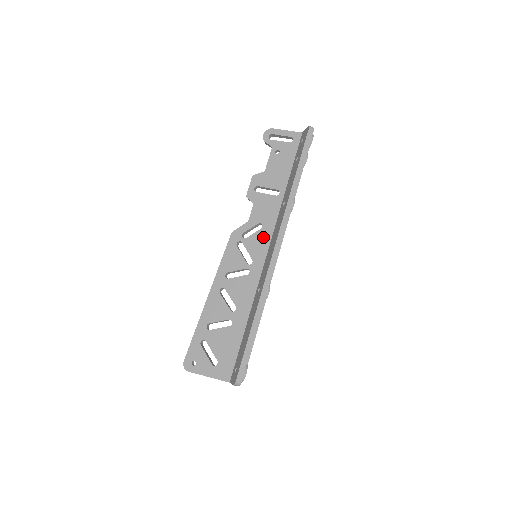
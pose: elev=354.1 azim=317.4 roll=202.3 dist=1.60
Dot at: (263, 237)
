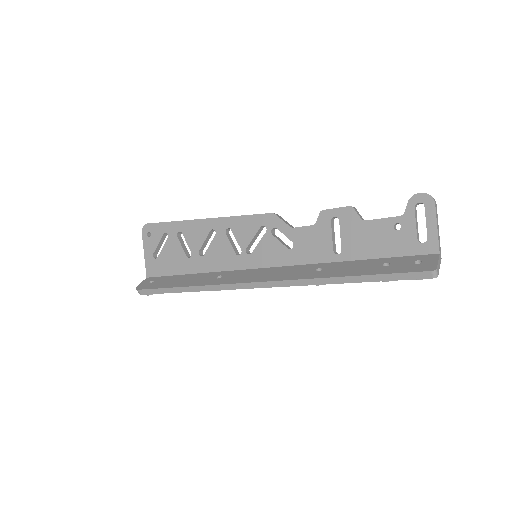
Dot at: (279, 255)
